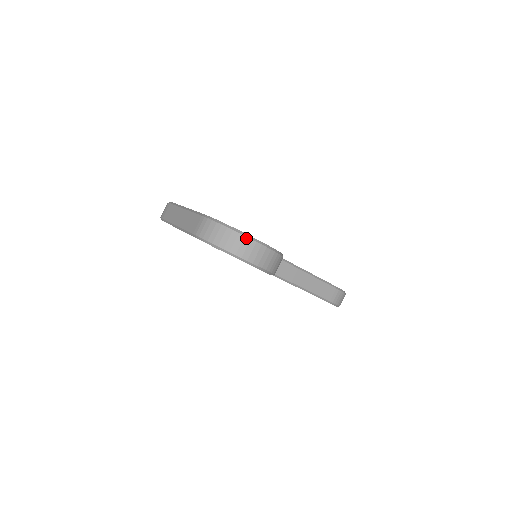
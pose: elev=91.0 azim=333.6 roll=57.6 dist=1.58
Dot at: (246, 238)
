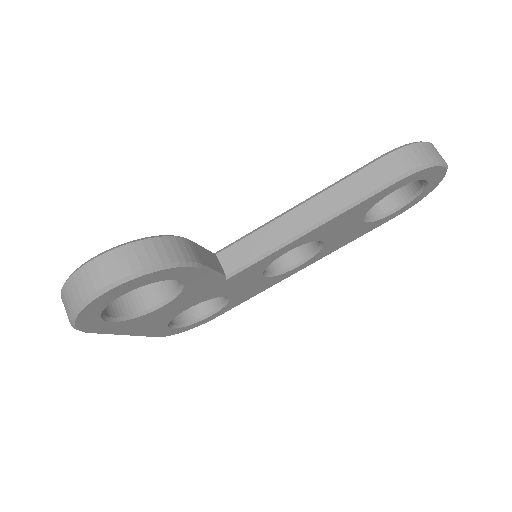
Dot at: (70, 280)
